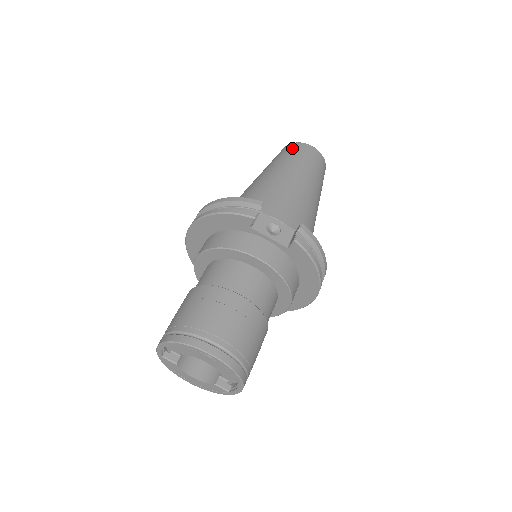
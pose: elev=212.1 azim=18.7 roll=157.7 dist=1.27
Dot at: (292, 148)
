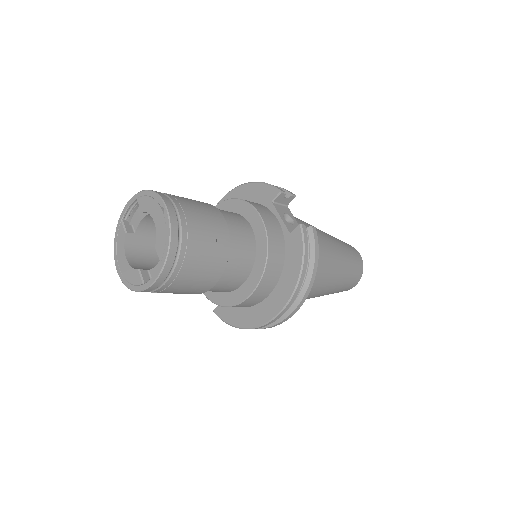
Dot at: occluded
